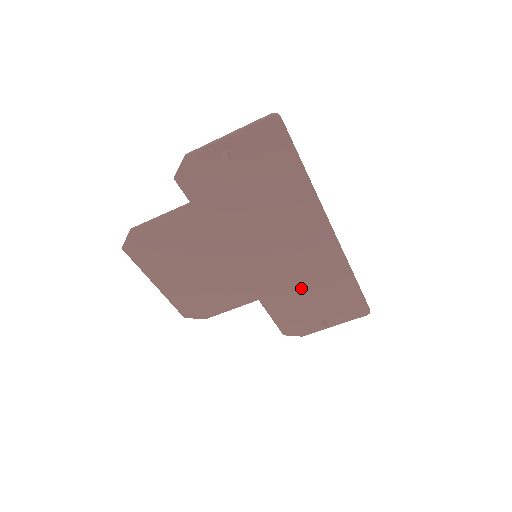
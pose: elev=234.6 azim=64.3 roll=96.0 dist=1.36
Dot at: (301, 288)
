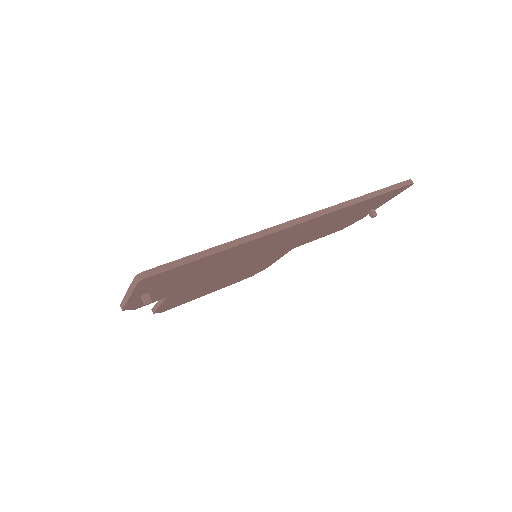
Dot at: (321, 229)
